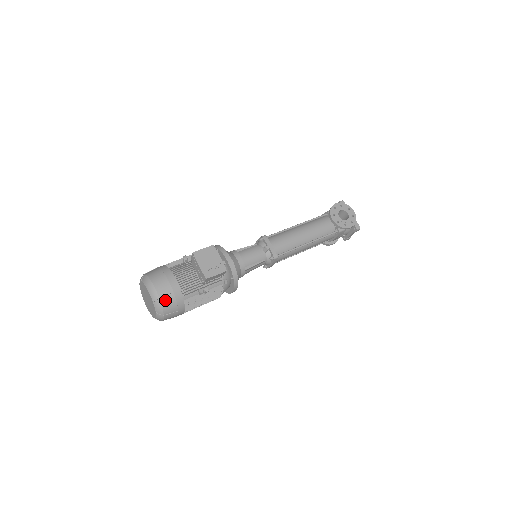
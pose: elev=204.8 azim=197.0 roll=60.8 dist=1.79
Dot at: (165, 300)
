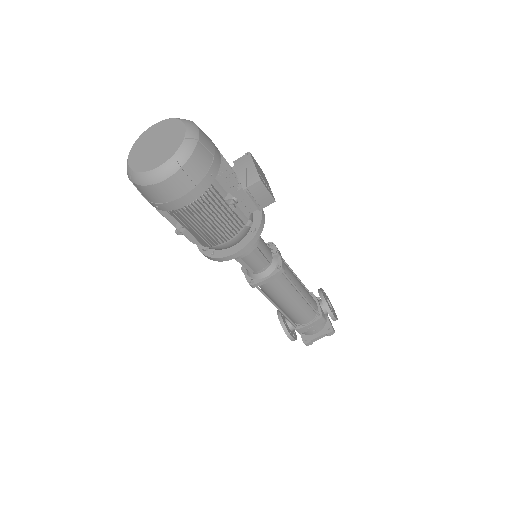
Dot at: (201, 150)
